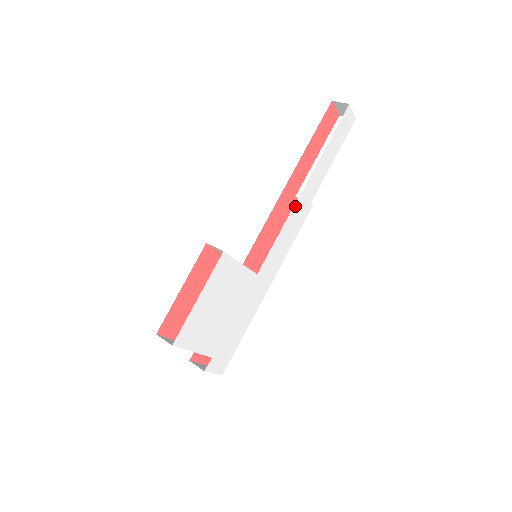
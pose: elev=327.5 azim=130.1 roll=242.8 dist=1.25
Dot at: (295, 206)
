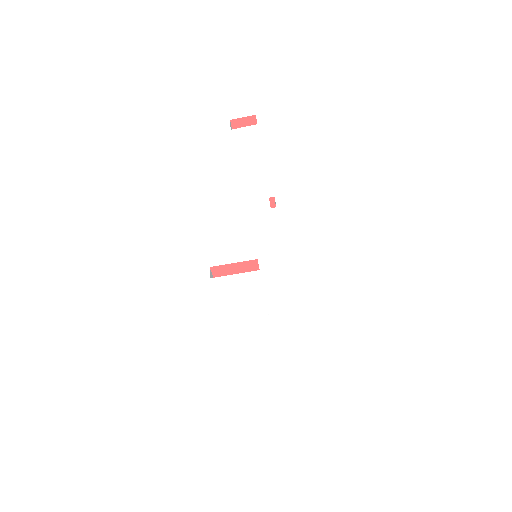
Dot at: (252, 223)
